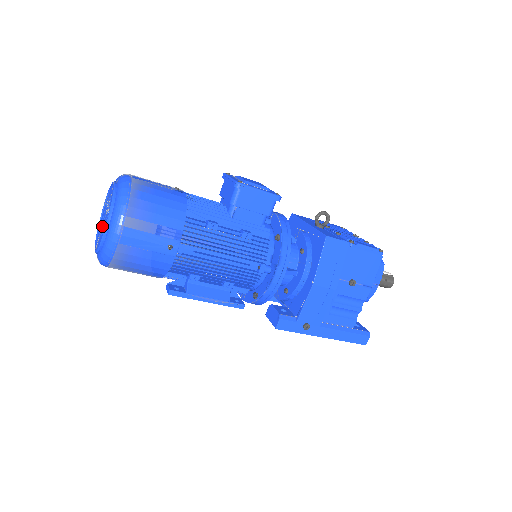
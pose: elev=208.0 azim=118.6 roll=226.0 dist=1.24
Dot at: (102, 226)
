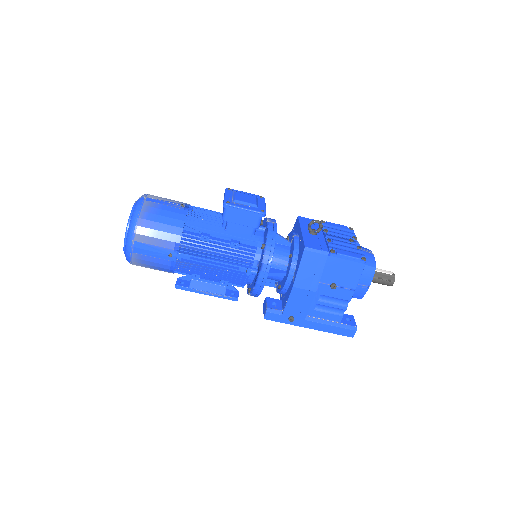
Dot at: occluded
